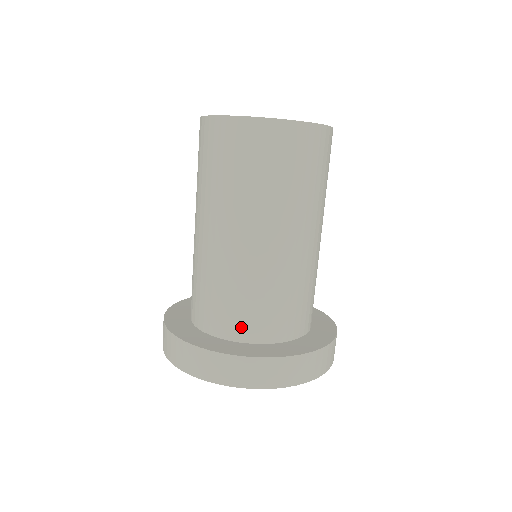
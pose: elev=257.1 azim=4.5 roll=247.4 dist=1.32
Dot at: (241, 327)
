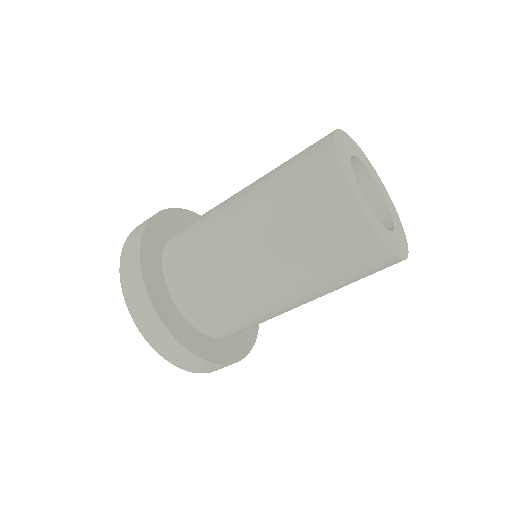
Dot at: (218, 330)
